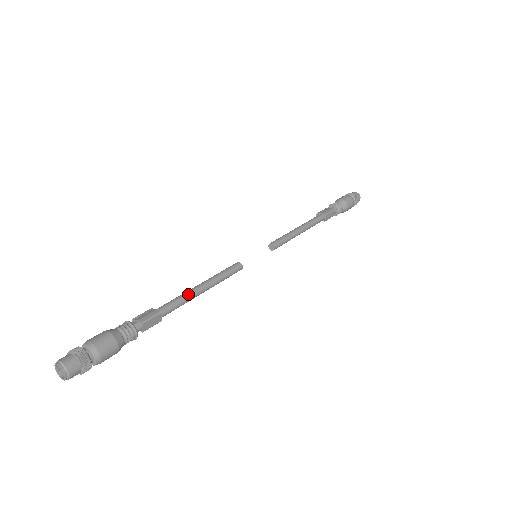
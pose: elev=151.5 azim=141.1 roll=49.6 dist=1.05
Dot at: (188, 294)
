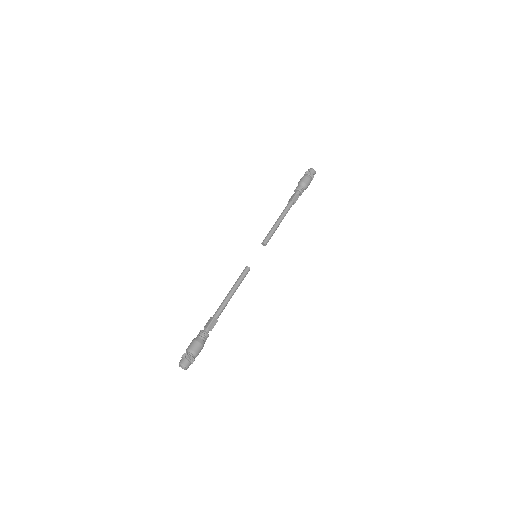
Dot at: (225, 300)
